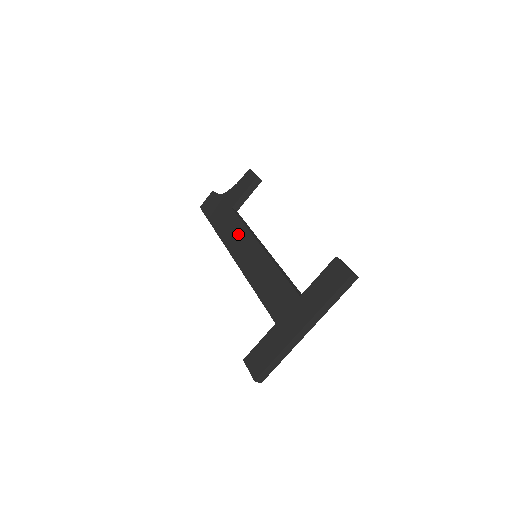
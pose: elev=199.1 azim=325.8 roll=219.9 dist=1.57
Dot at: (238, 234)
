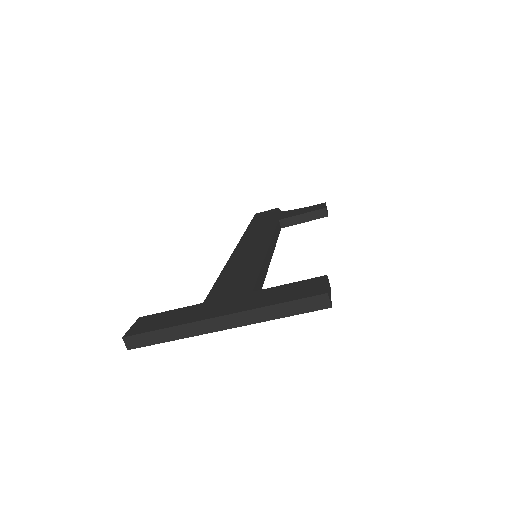
Dot at: (261, 235)
